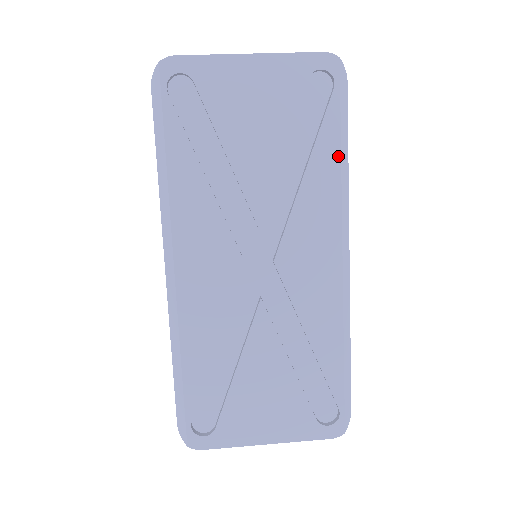
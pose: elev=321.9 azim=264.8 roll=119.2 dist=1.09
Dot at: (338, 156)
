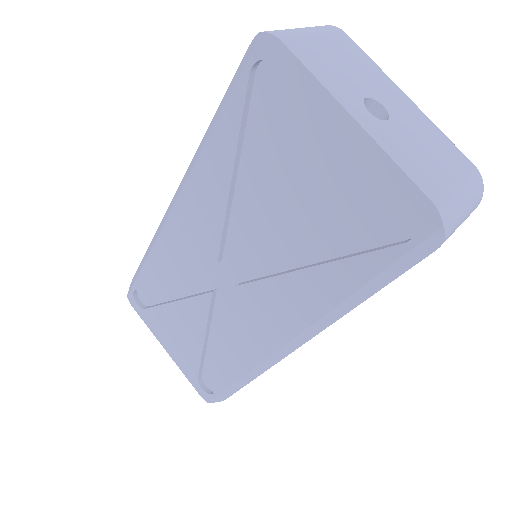
Dot at: (348, 292)
